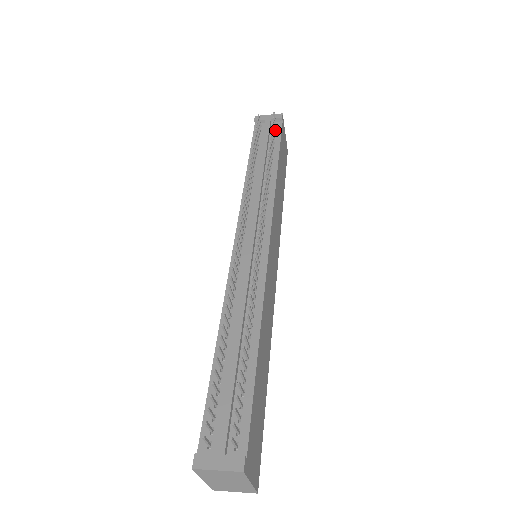
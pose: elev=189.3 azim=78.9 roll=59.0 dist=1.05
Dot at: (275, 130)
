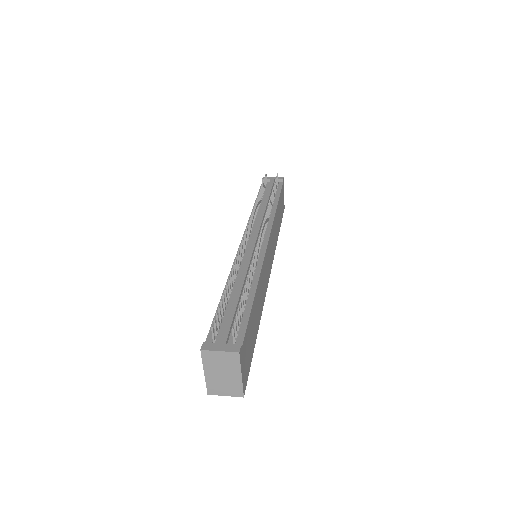
Dot at: (277, 186)
